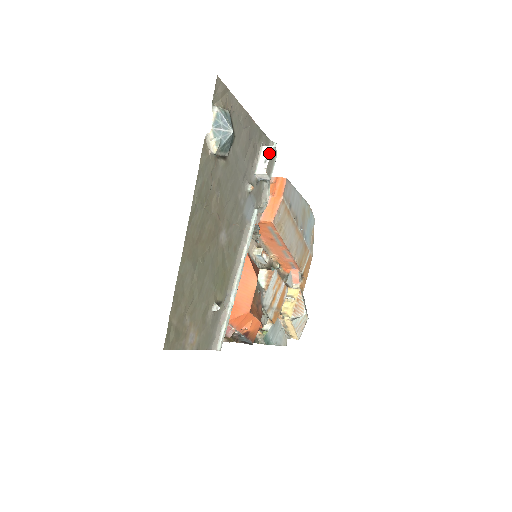
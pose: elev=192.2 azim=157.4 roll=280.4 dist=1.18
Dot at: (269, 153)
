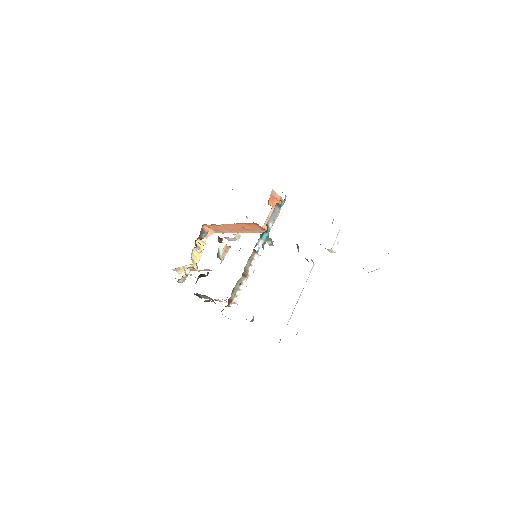
Dot at: occluded
